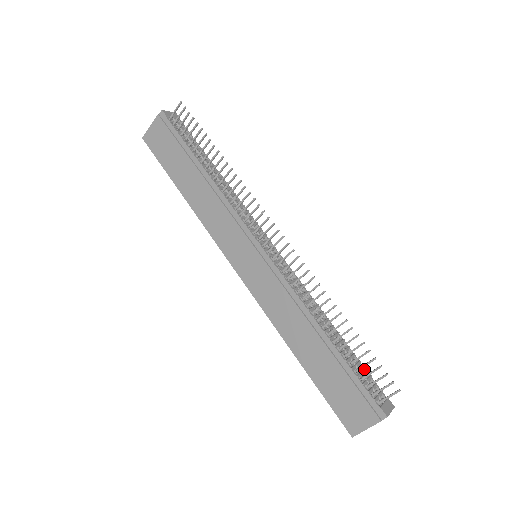
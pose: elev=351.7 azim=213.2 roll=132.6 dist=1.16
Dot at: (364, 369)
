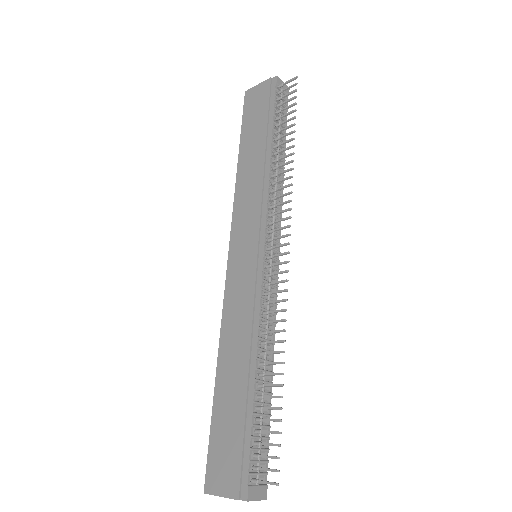
Dot at: (267, 437)
